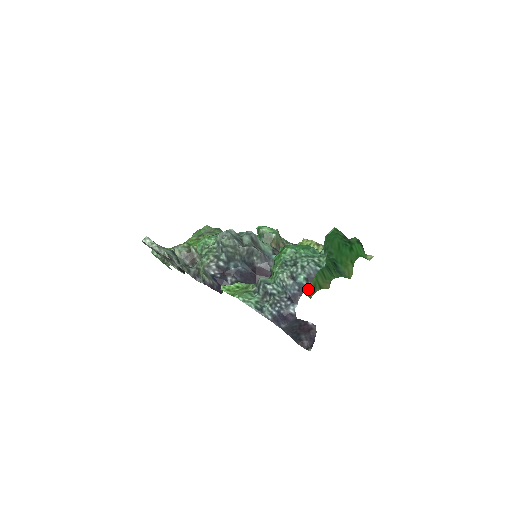
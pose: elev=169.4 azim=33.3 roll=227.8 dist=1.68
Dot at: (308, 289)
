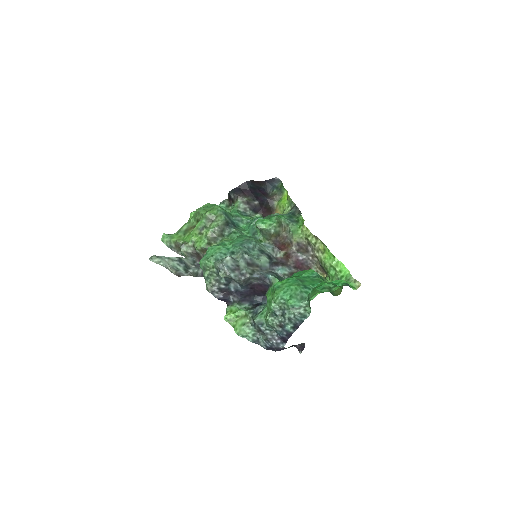
Dot at: occluded
